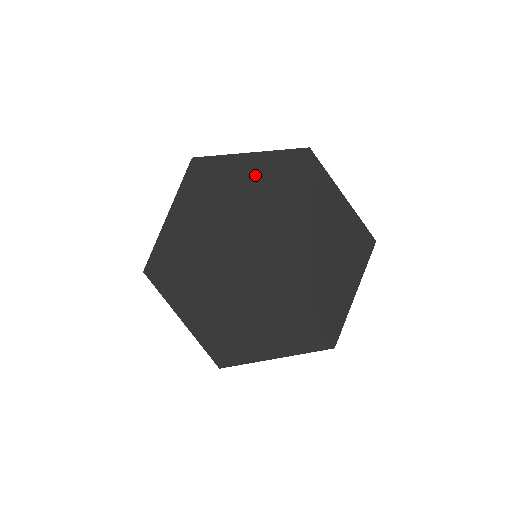
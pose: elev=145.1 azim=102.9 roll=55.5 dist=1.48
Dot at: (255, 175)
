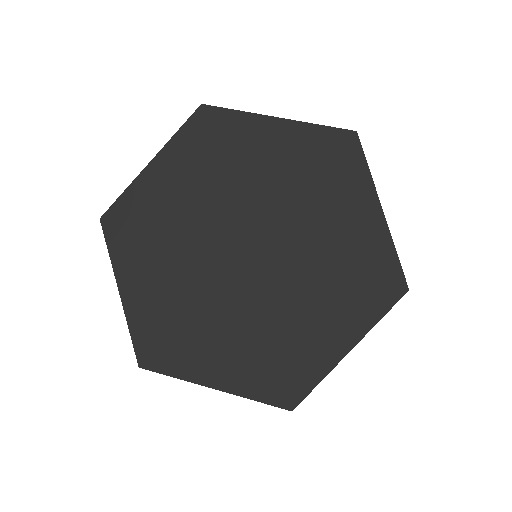
Dot at: (270, 146)
